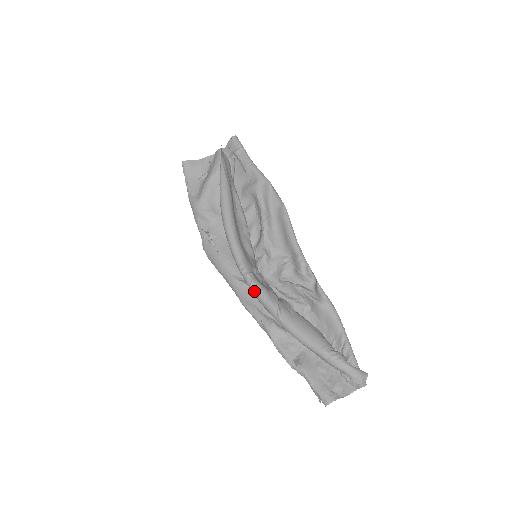
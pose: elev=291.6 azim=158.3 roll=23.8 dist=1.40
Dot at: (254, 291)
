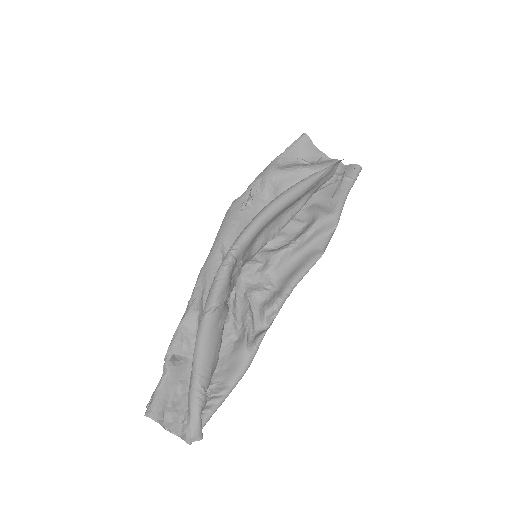
Dot at: (219, 273)
